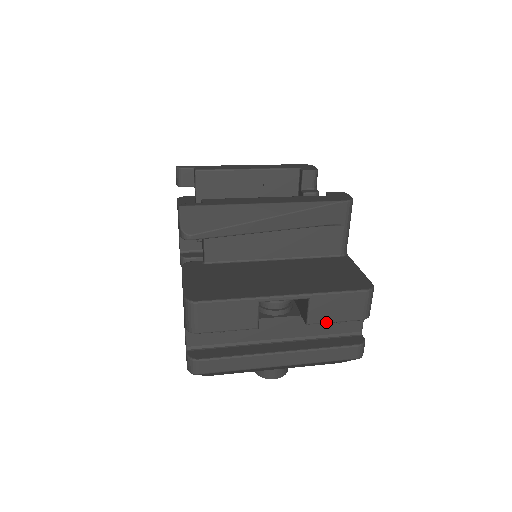
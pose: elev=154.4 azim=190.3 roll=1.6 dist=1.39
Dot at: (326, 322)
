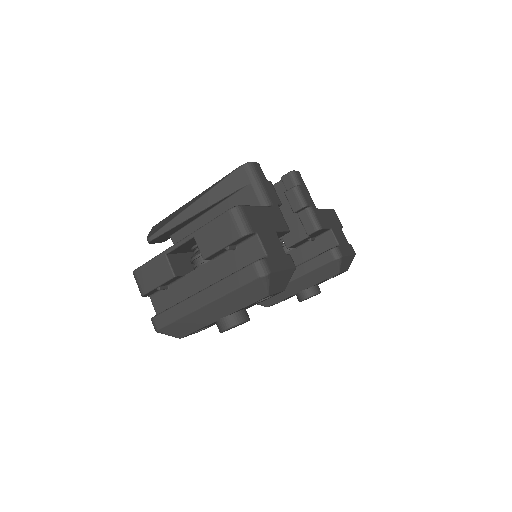
Dot at: (215, 251)
